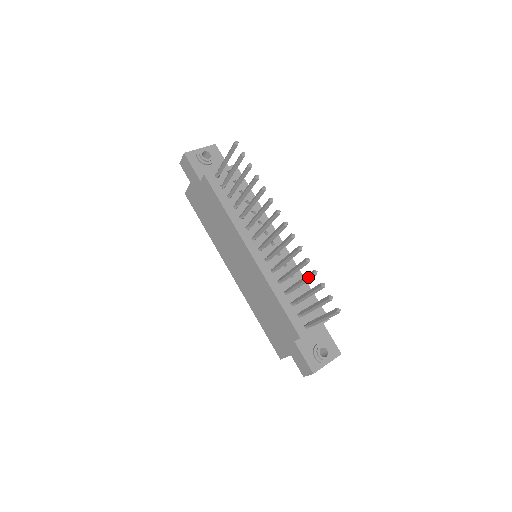
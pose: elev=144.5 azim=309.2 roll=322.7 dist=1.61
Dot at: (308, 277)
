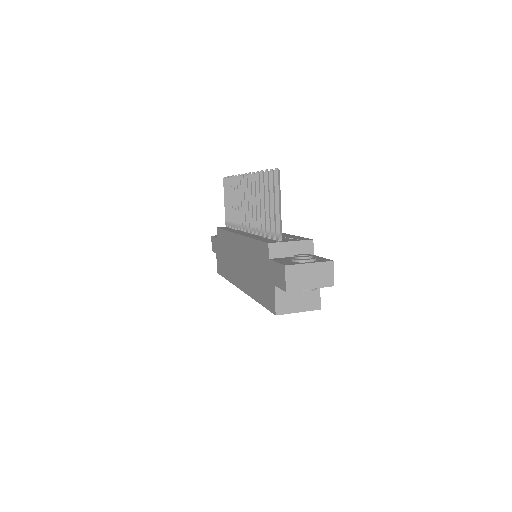
Dot at: (260, 184)
